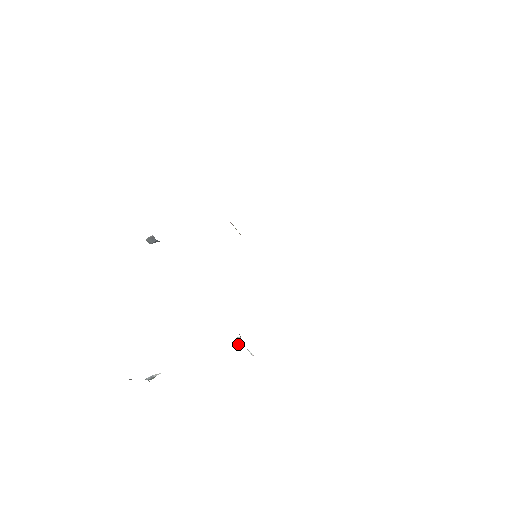
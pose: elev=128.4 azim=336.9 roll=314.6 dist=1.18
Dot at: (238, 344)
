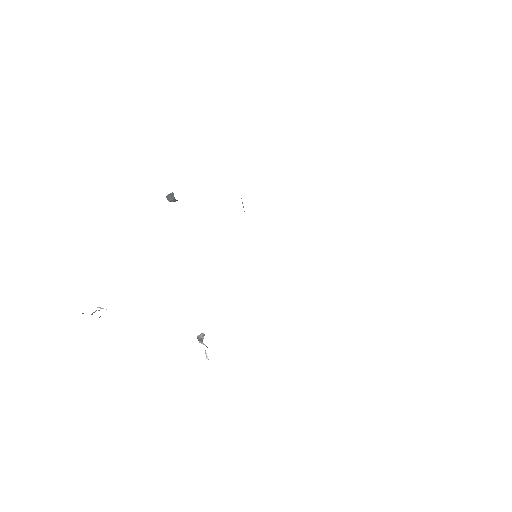
Dot at: (200, 341)
